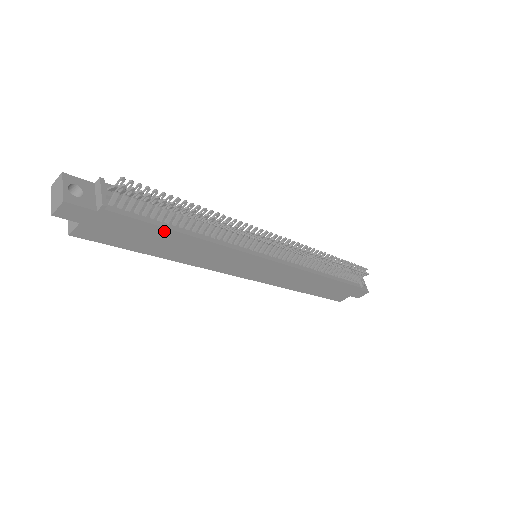
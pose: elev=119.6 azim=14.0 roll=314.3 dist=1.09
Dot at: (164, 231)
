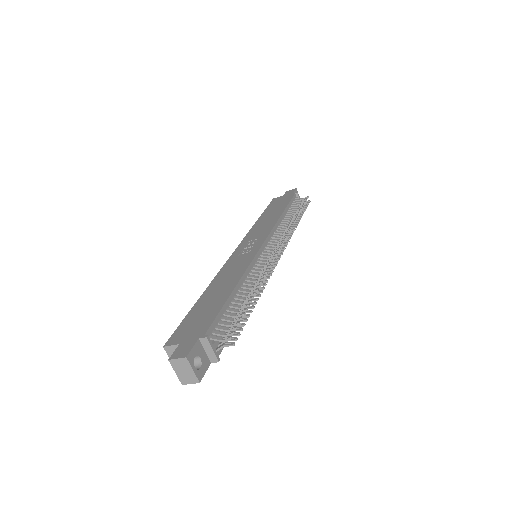
Dot at: occluded
